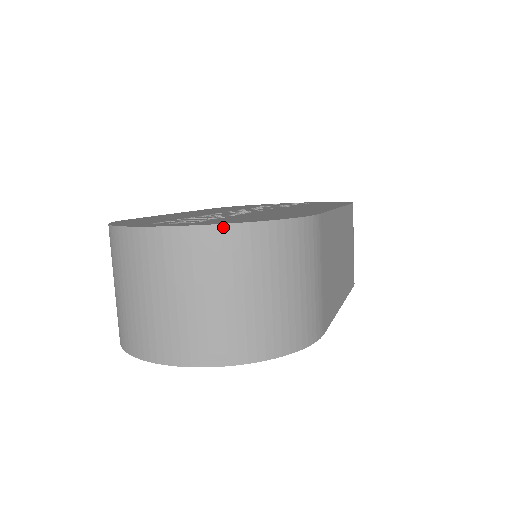
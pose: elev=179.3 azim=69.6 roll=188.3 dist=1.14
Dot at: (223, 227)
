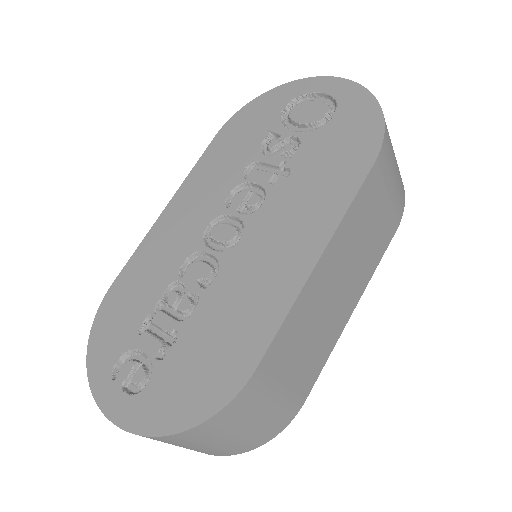
Dot at: (150, 437)
